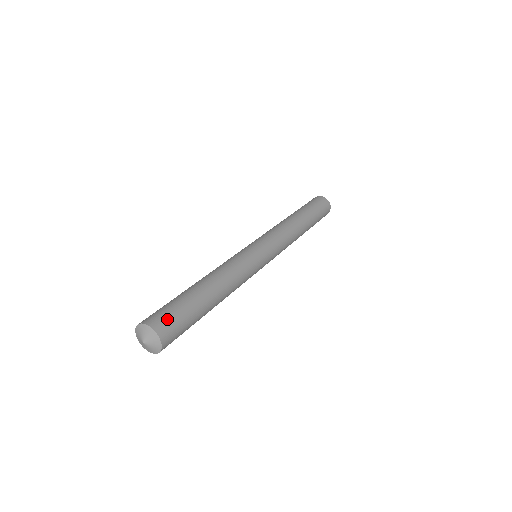
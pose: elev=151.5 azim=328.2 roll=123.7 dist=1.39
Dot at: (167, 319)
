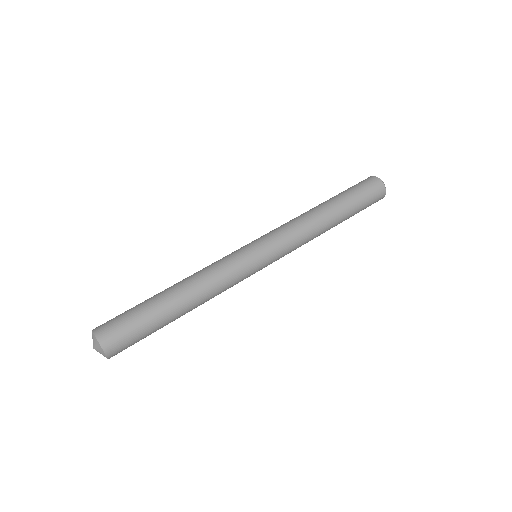
Dot at: (111, 324)
